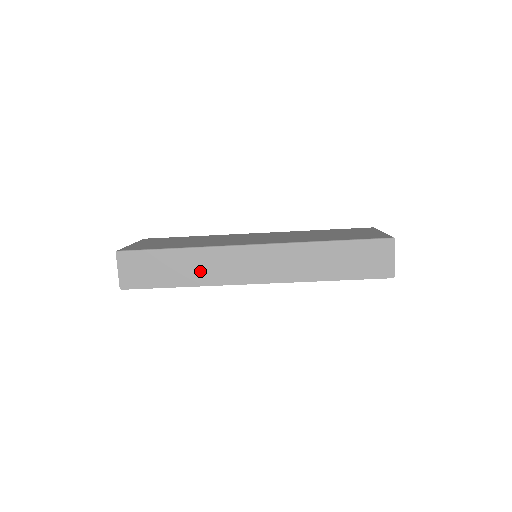
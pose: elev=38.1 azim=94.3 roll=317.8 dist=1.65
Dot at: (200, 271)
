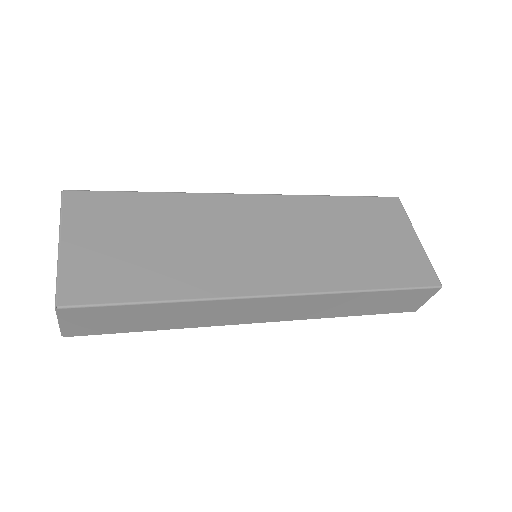
Dot at: (193, 318)
